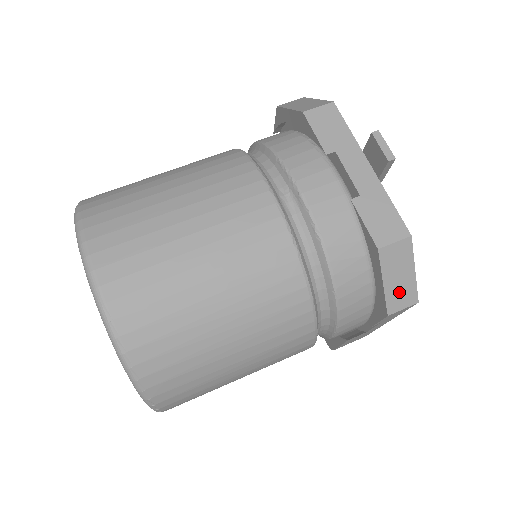
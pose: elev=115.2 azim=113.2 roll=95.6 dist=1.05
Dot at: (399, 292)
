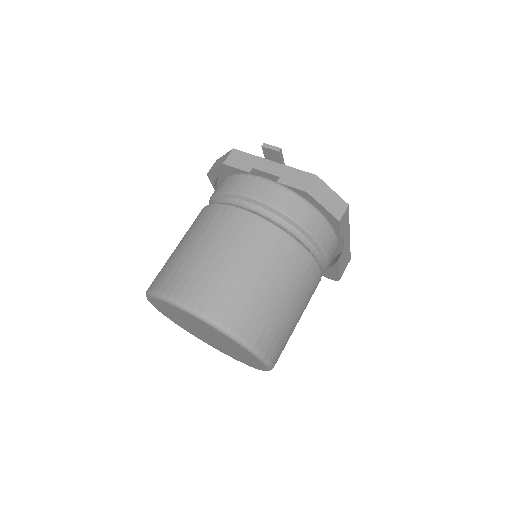
Dot at: (335, 206)
